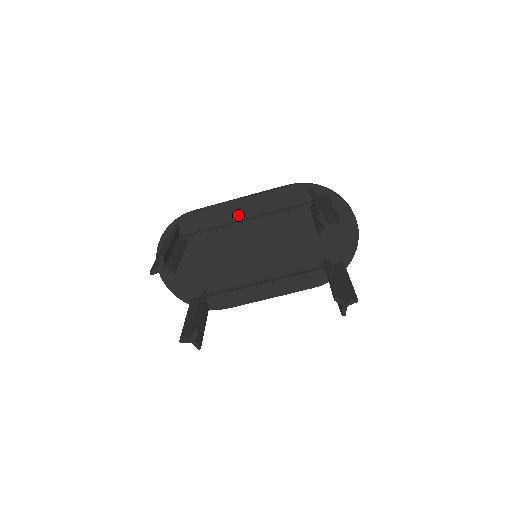
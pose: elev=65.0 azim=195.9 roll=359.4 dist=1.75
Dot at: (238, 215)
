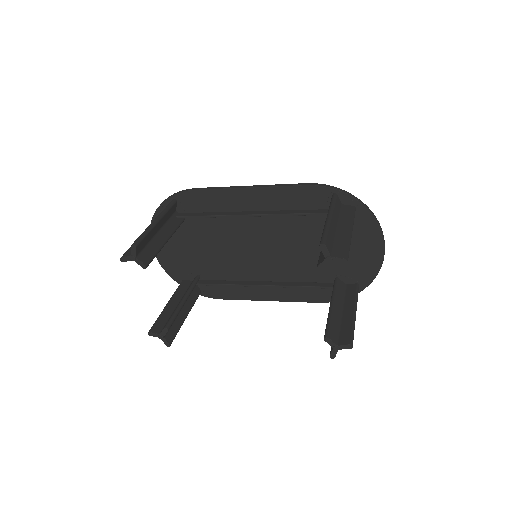
Dot at: (244, 205)
